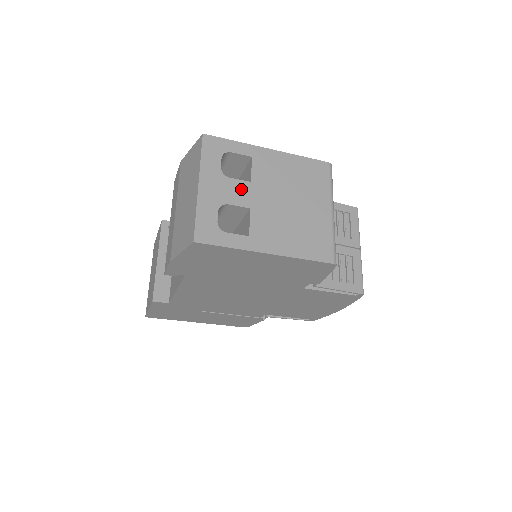
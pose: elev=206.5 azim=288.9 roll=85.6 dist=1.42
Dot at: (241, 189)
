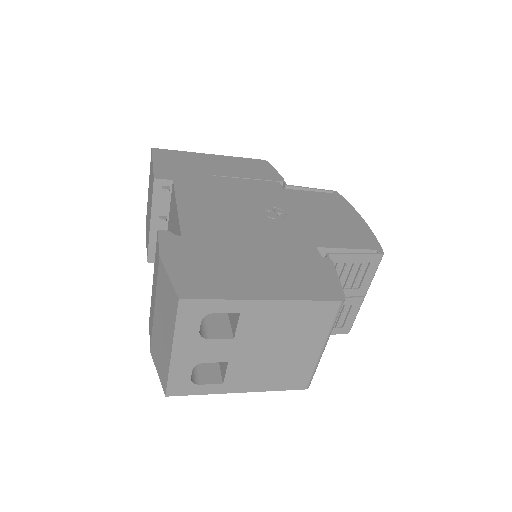
Dot at: (221, 347)
